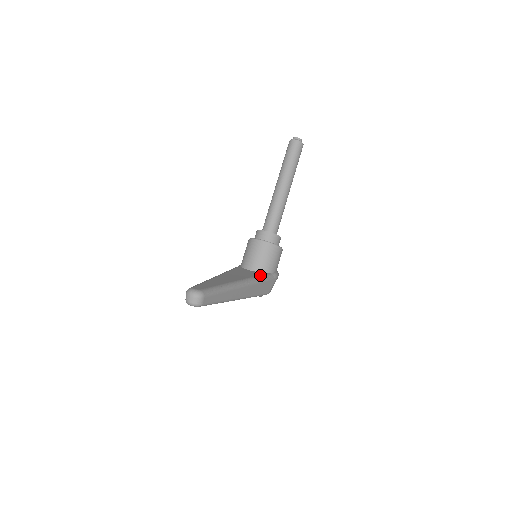
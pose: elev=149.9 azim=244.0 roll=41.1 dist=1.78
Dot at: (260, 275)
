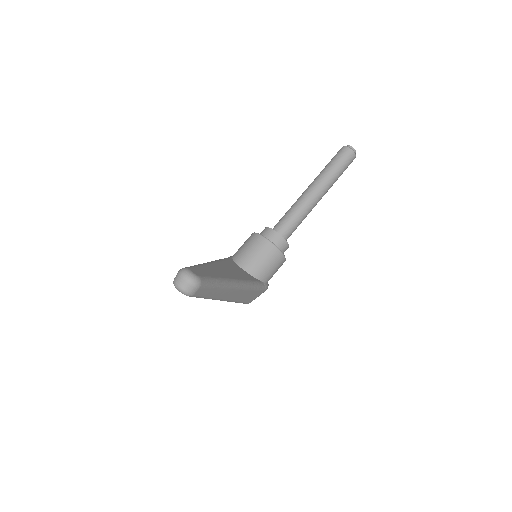
Dot at: (254, 281)
